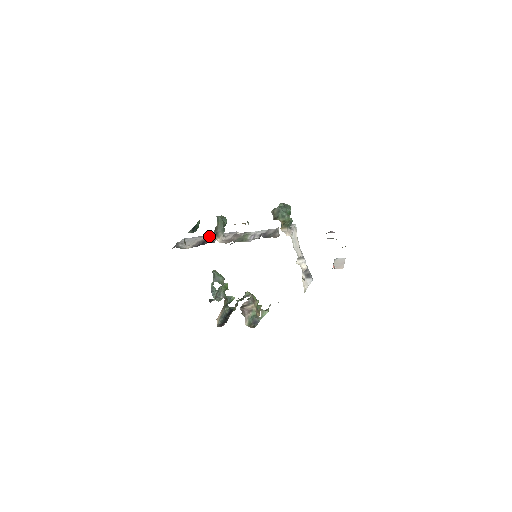
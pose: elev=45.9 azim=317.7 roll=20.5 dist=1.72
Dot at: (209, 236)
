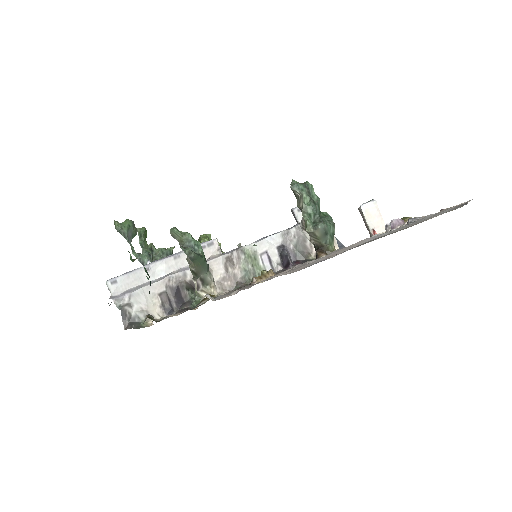
Dot at: (164, 265)
